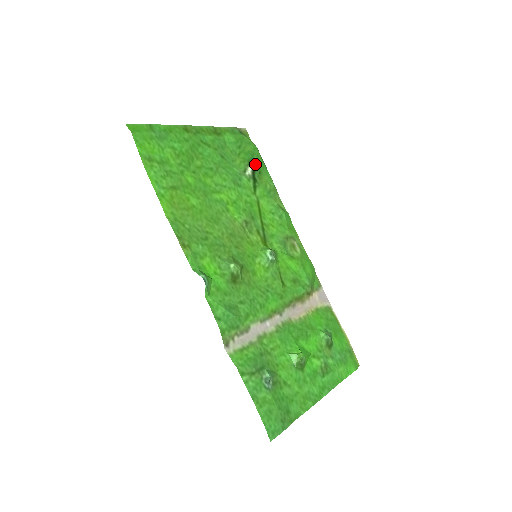
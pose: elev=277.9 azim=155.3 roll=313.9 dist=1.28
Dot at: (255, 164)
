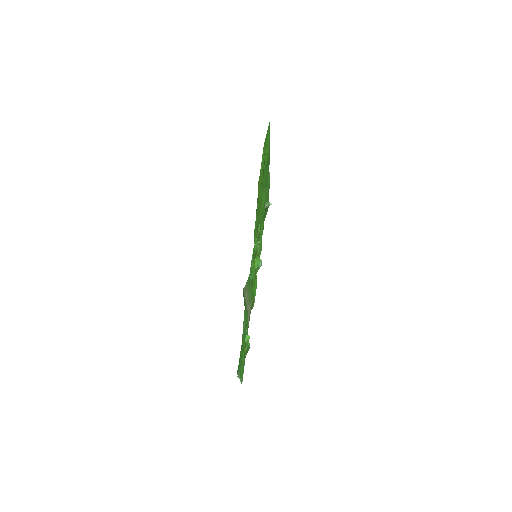
Dot at: (268, 206)
